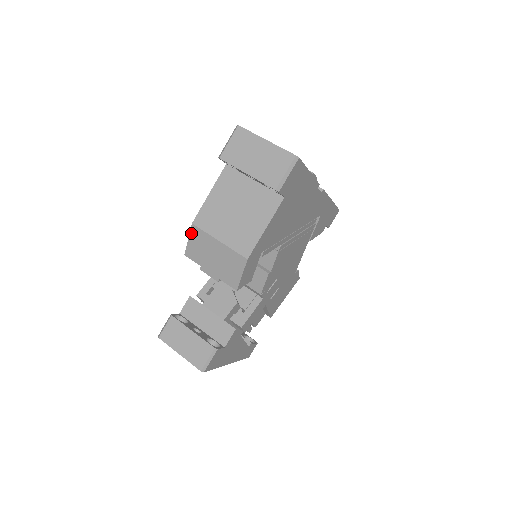
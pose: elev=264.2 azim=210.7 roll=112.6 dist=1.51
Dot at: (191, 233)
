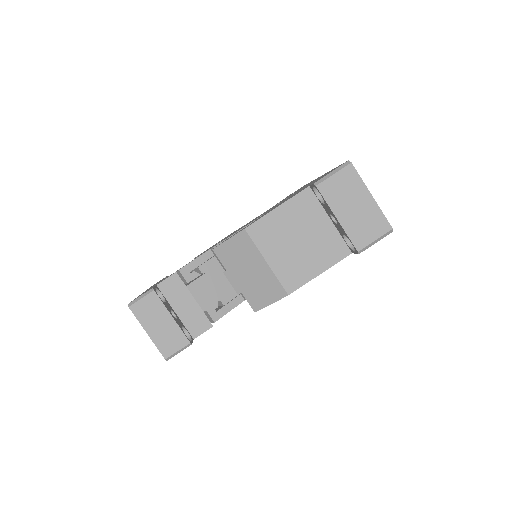
Dot at: (237, 236)
